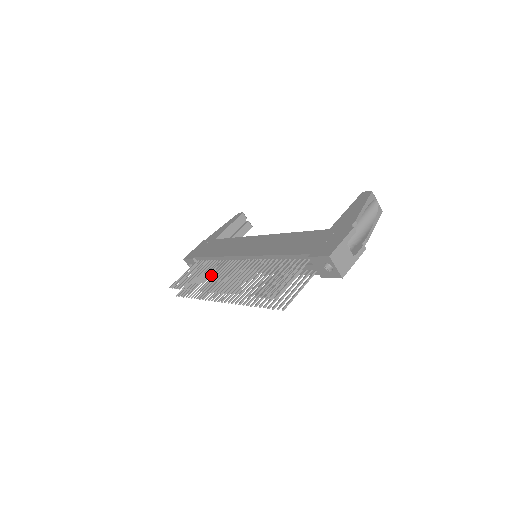
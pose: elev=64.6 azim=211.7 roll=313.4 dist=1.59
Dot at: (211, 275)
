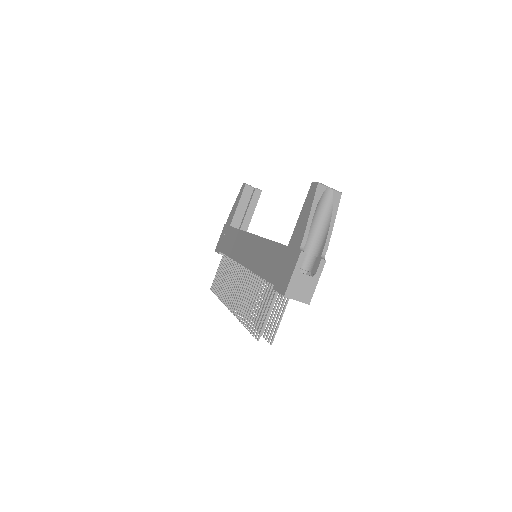
Dot at: (229, 282)
